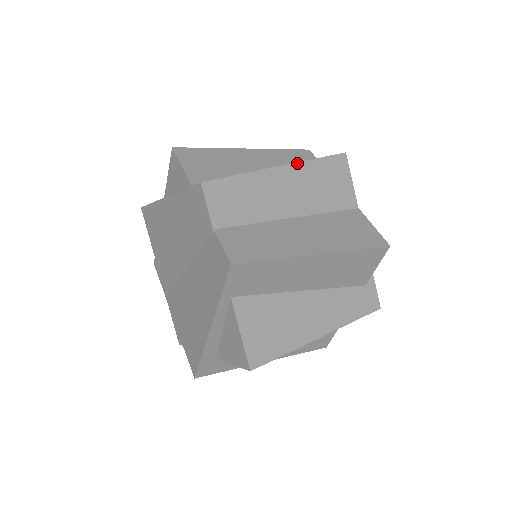
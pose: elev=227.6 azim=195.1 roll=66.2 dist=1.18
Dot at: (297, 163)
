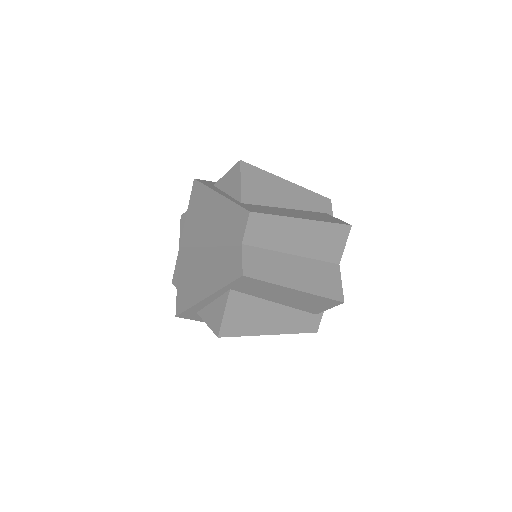
Dot at: (316, 221)
